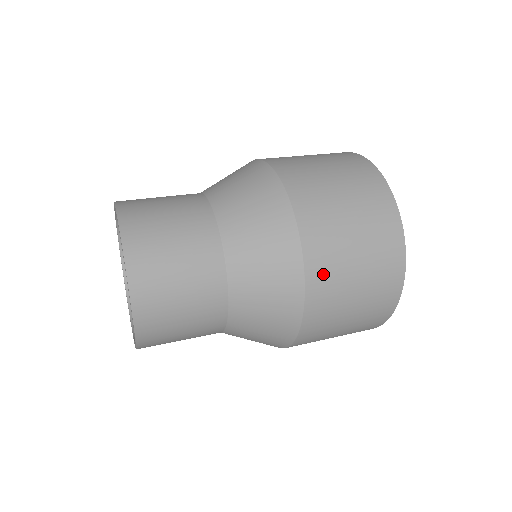
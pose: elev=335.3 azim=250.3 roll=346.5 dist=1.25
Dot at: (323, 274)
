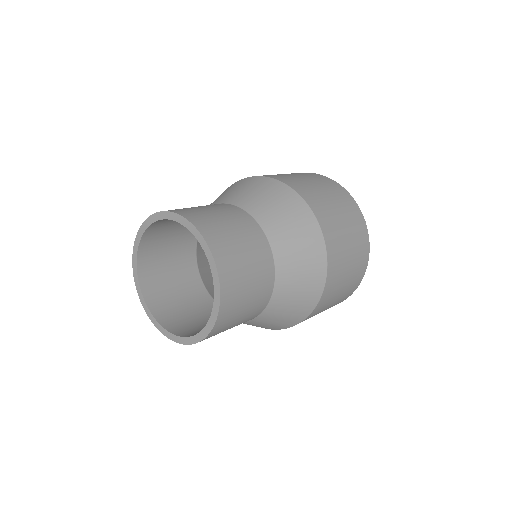
Dot at: (313, 199)
